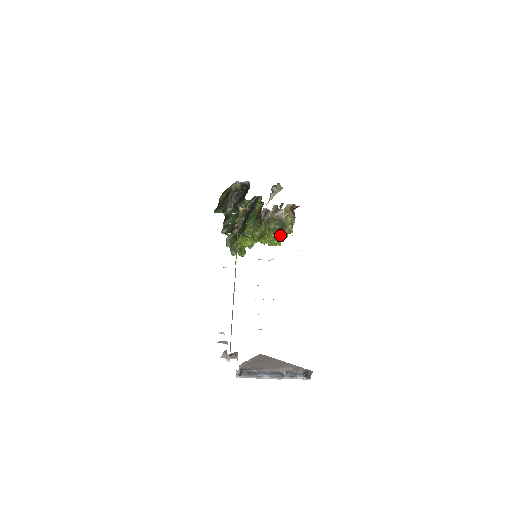
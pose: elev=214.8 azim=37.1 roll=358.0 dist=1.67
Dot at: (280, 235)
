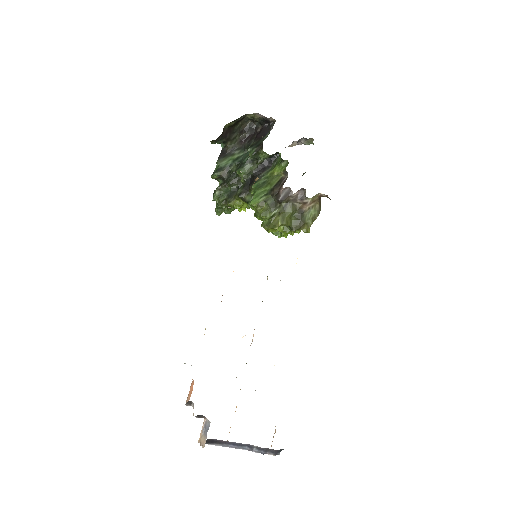
Dot at: (294, 232)
